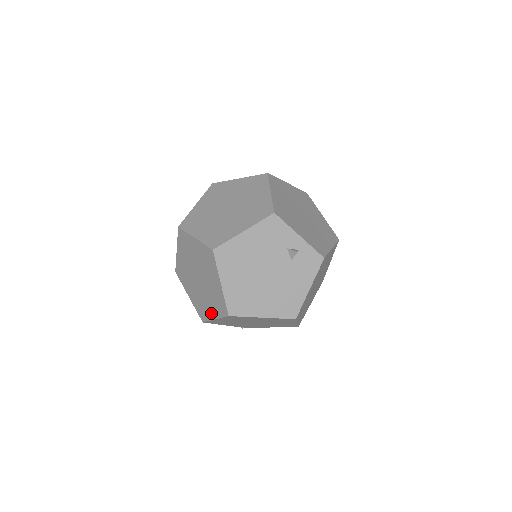
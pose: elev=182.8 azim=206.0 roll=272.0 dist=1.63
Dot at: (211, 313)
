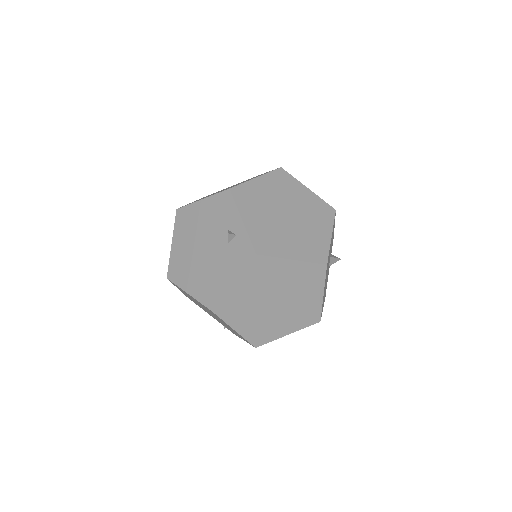
Dot at: occluded
